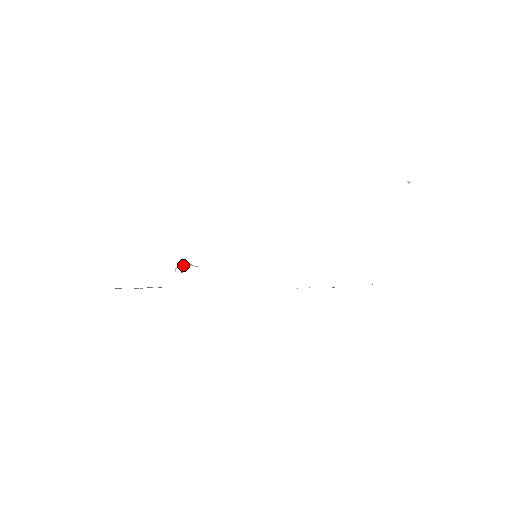
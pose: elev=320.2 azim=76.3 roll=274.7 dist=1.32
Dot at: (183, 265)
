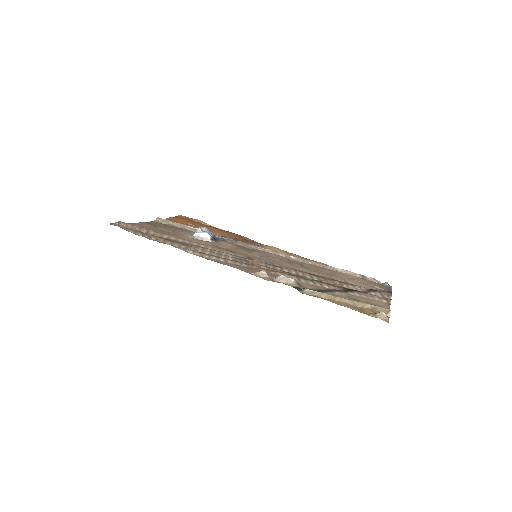
Dot at: (199, 234)
